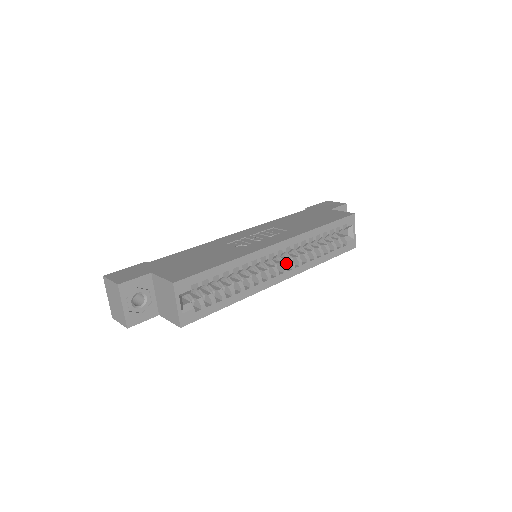
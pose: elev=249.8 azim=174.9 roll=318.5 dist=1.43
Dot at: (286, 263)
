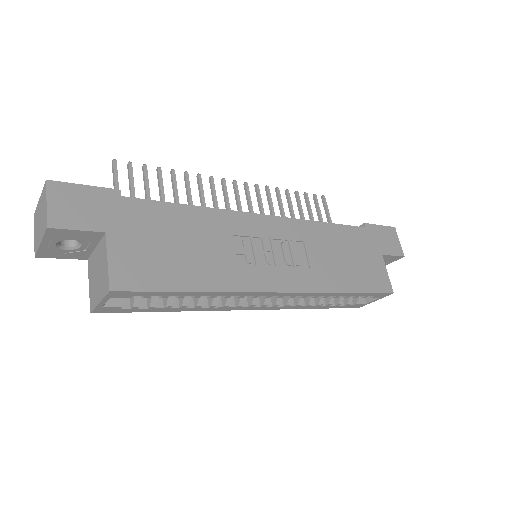
Dot at: occluded
